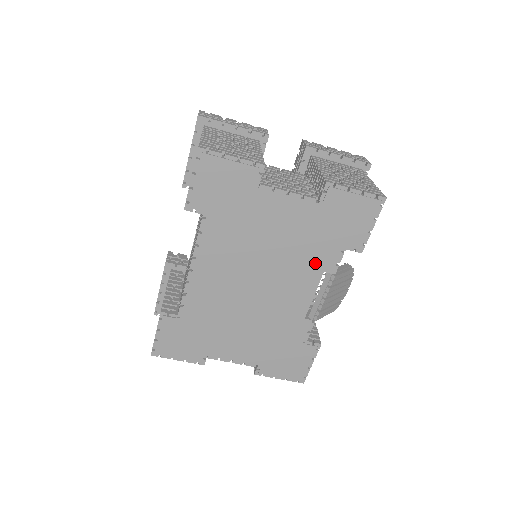
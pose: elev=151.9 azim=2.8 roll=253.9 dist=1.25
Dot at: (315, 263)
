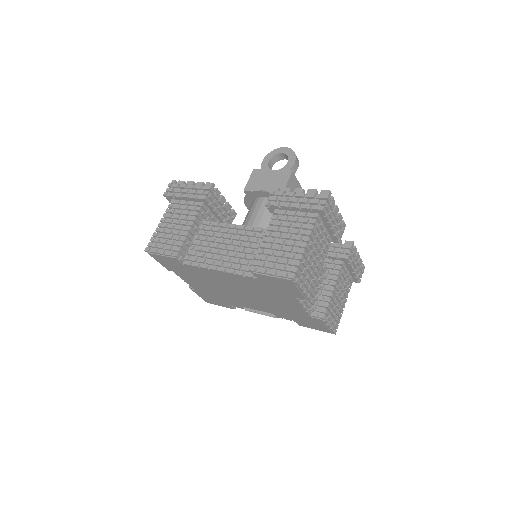
Dot at: (275, 312)
